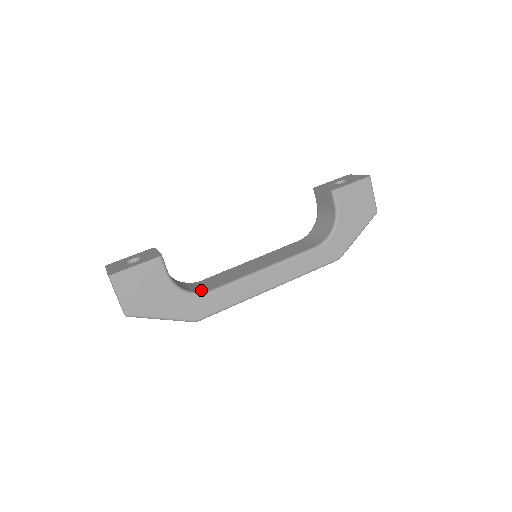
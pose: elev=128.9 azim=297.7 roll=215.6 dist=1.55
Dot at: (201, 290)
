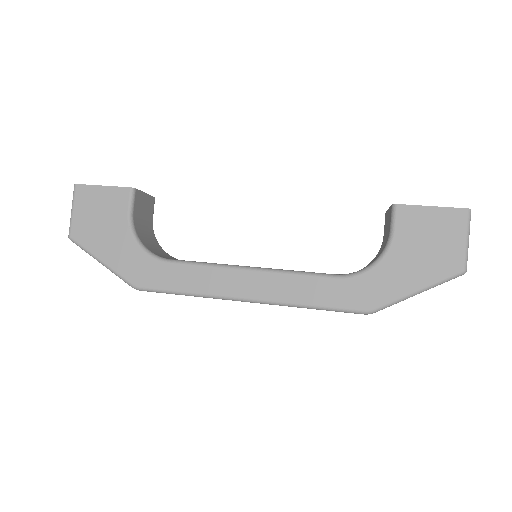
Dot at: (163, 256)
